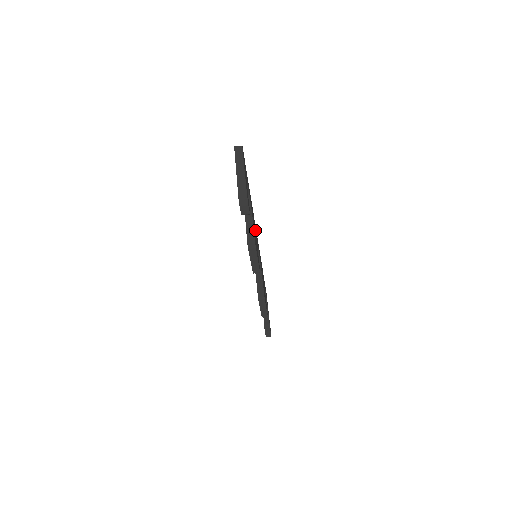
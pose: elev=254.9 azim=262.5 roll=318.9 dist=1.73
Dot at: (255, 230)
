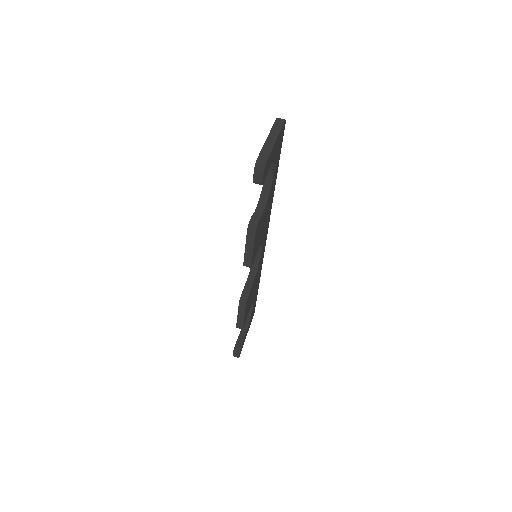
Dot at: (266, 226)
